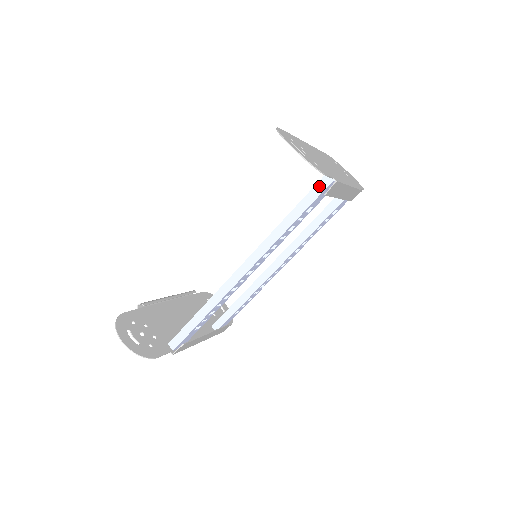
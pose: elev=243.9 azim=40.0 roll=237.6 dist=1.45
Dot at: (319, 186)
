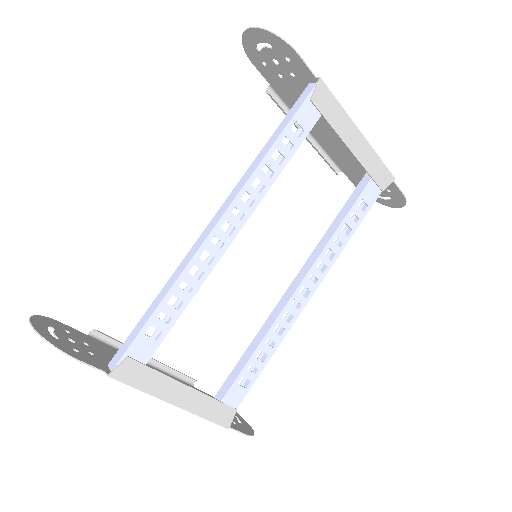
Dot at: (303, 95)
